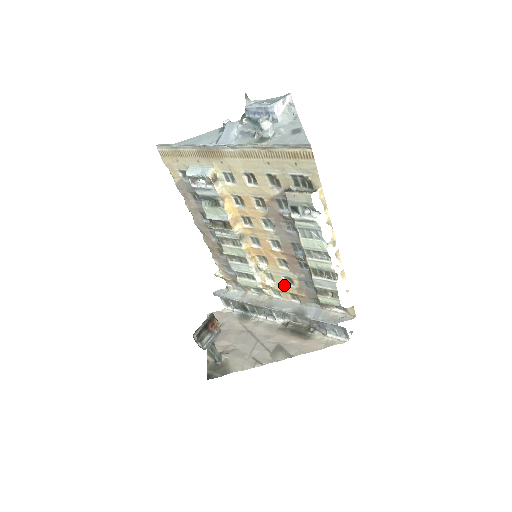
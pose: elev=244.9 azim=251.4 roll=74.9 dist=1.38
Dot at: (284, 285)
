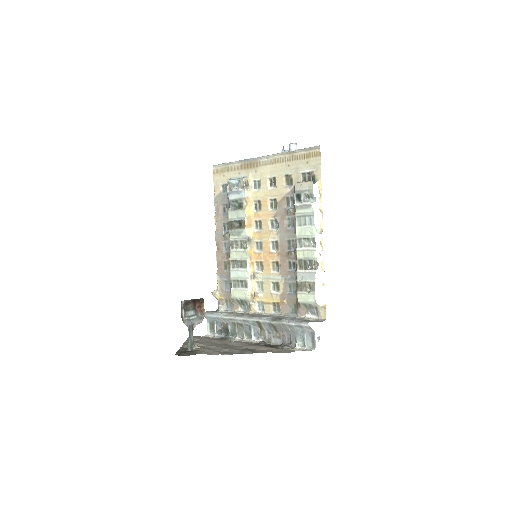
Dot at: (270, 293)
